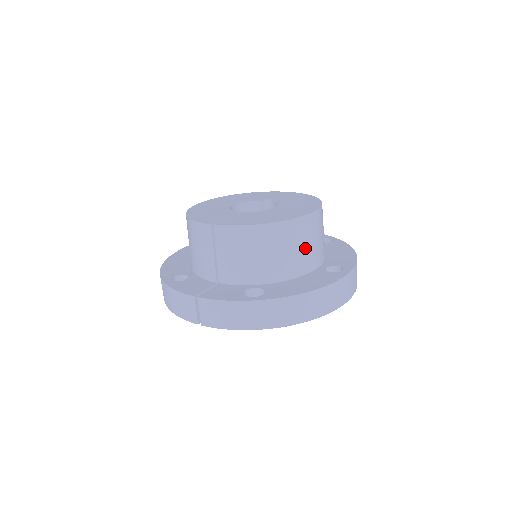
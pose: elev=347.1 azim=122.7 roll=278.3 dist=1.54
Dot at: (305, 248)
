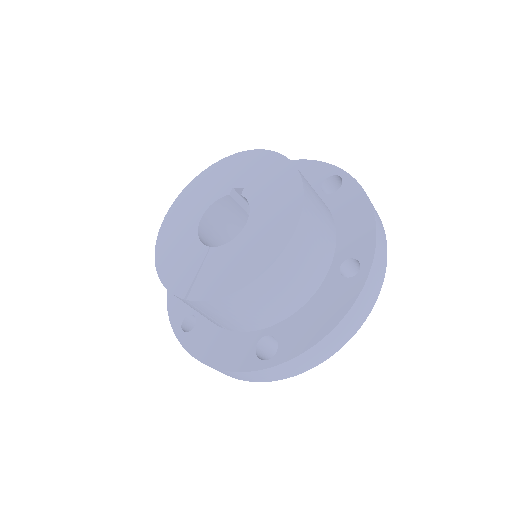
Dot at: (303, 272)
